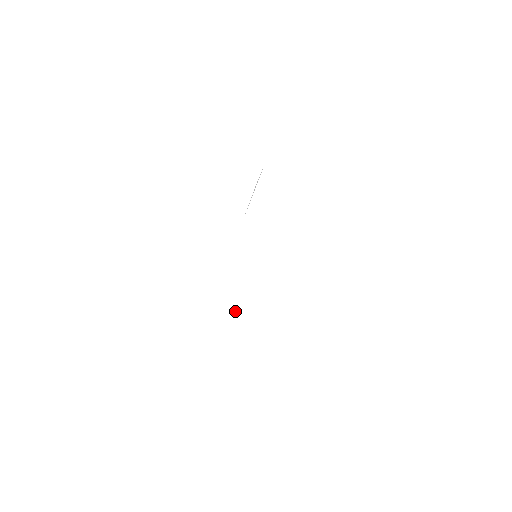
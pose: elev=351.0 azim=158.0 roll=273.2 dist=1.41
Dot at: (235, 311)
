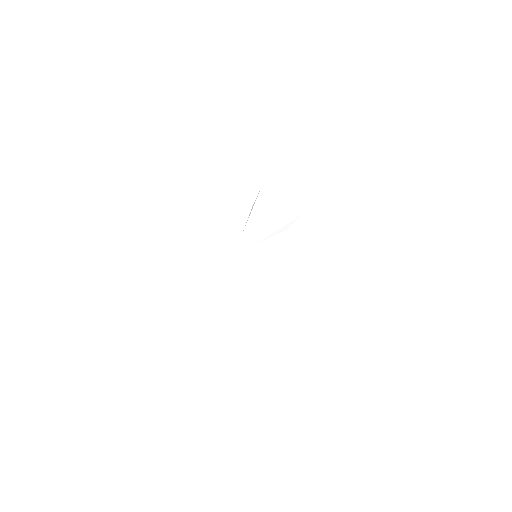
Dot at: (241, 292)
